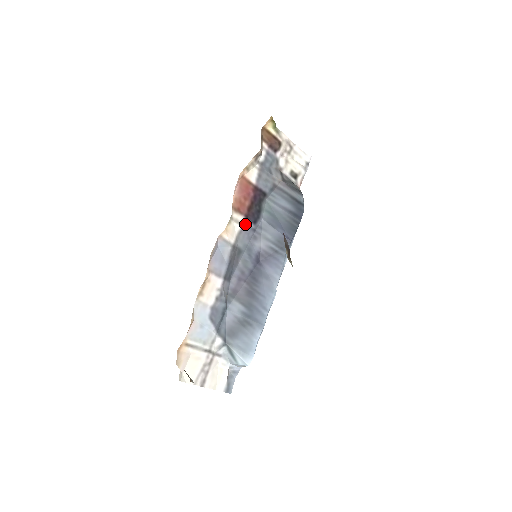
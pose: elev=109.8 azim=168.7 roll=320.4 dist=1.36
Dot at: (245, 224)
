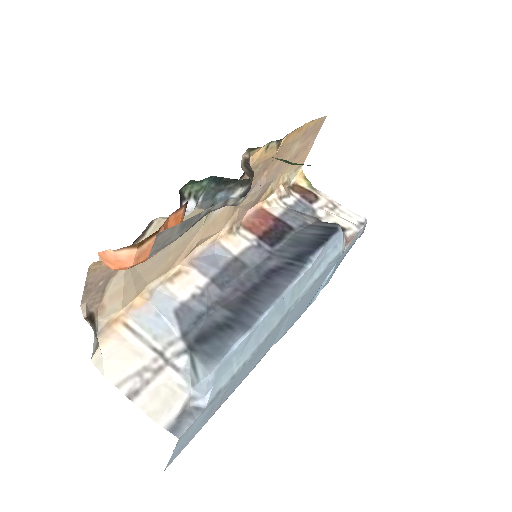
Dot at: (257, 244)
